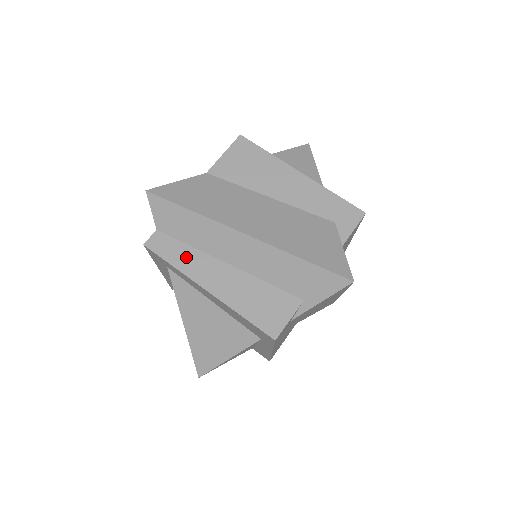
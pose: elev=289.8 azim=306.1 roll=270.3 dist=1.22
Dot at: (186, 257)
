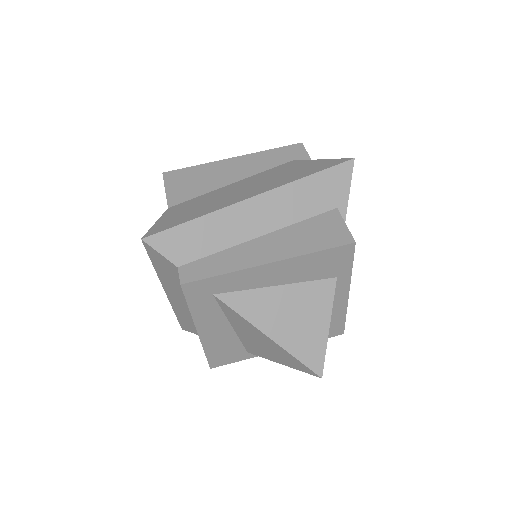
Dot at: (225, 260)
